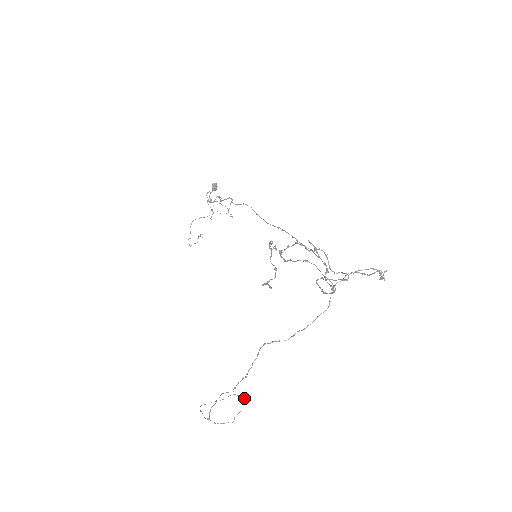
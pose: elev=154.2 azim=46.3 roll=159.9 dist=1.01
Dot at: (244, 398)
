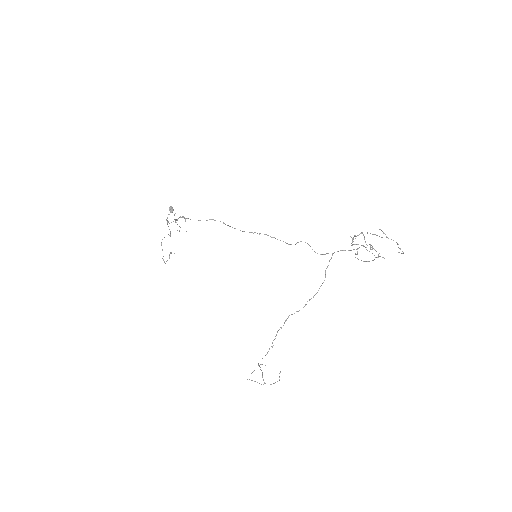
Dot at: occluded
